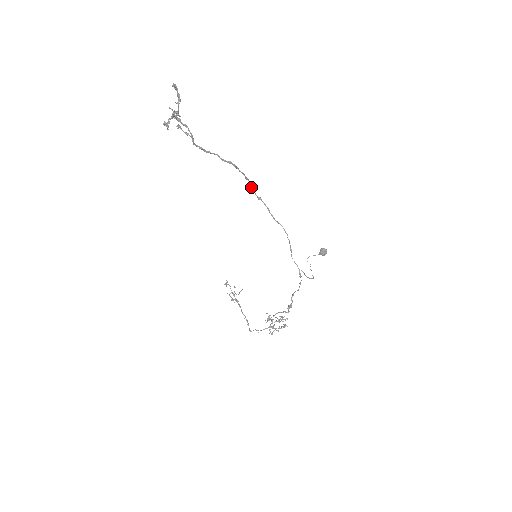
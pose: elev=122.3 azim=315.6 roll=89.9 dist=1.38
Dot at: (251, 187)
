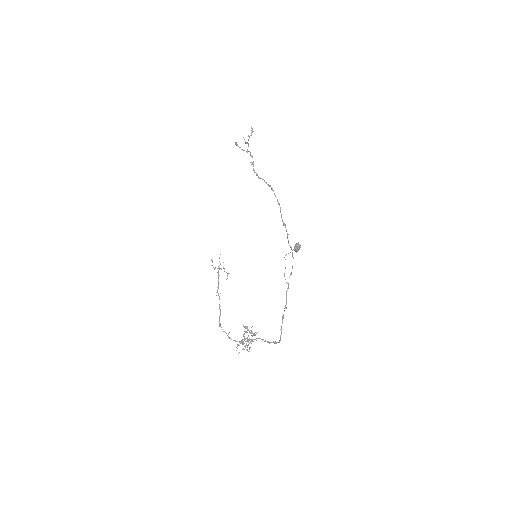
Dot at: occluded
